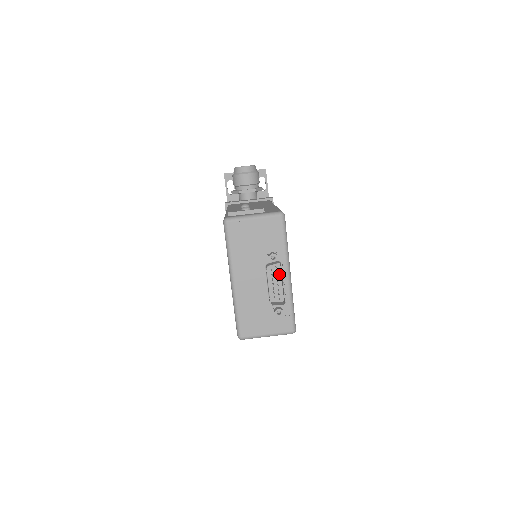
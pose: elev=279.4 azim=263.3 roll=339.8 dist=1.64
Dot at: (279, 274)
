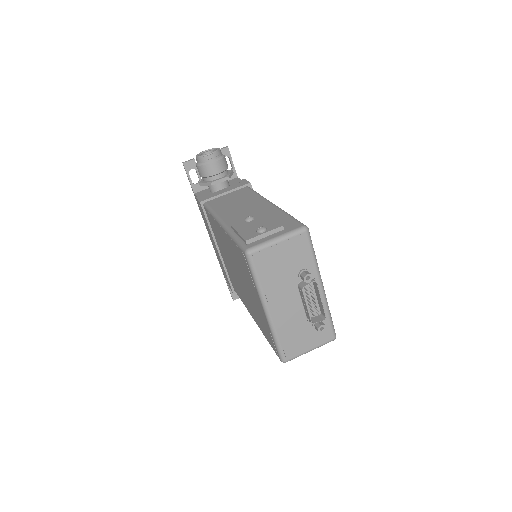
Dot at: (312, 289)
